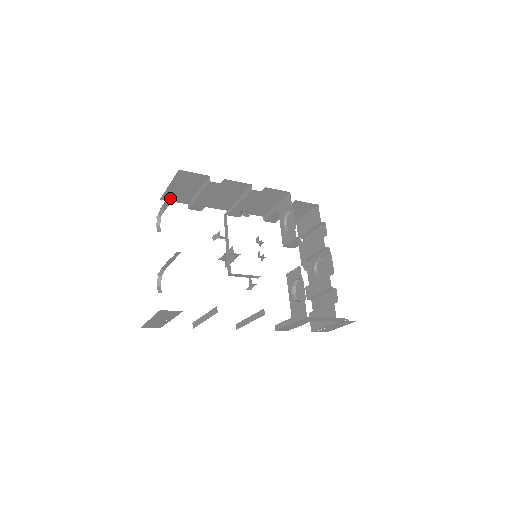
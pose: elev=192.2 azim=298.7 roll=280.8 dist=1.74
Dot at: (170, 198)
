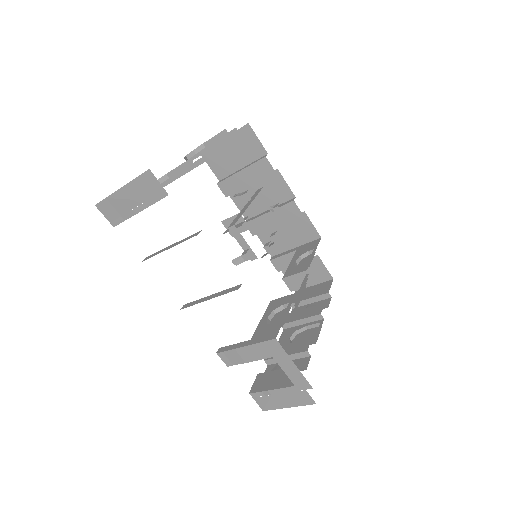
Dot at: (223, 134)
